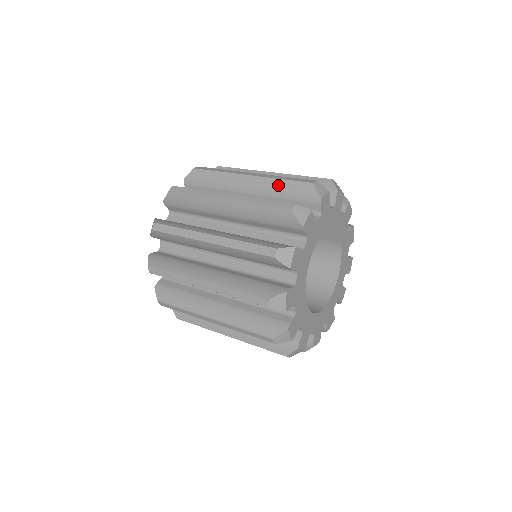
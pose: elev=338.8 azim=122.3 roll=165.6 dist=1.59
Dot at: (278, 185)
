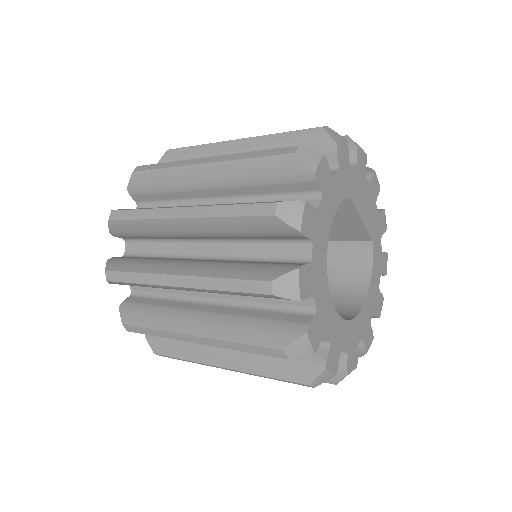
Dot at: occluded
